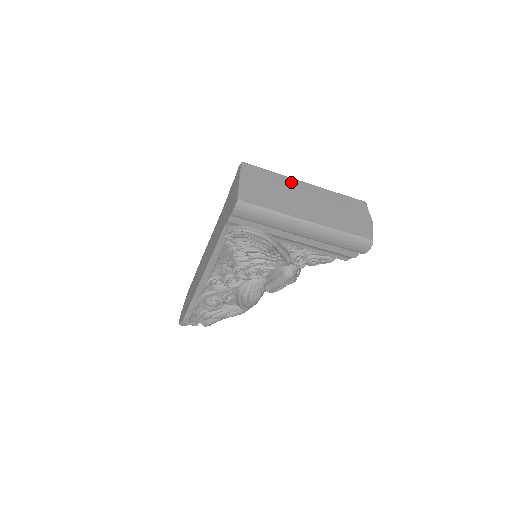
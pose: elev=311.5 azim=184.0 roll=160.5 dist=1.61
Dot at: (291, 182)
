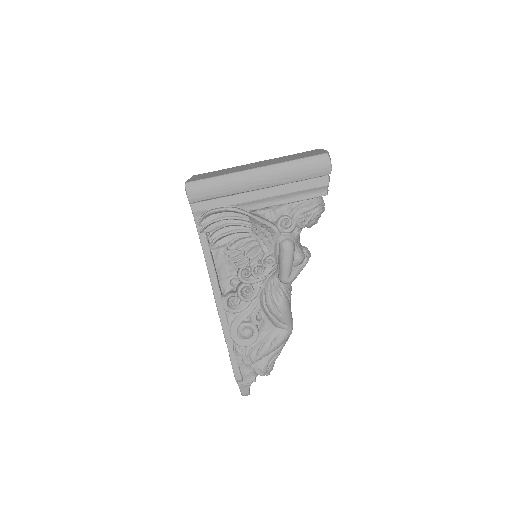
Dot at: (240, 166)
